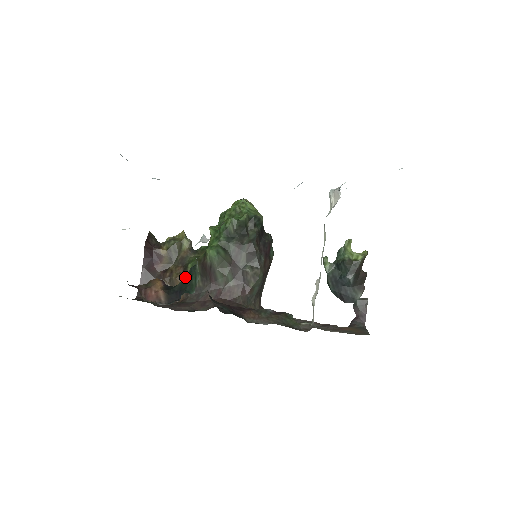
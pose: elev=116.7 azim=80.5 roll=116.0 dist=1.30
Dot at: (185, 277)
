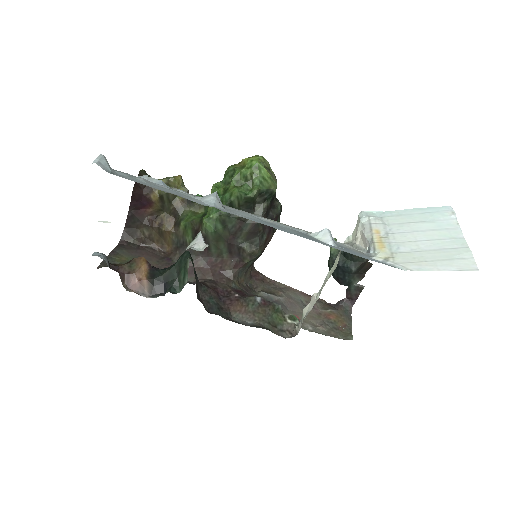
Dot at: (173, 266)
